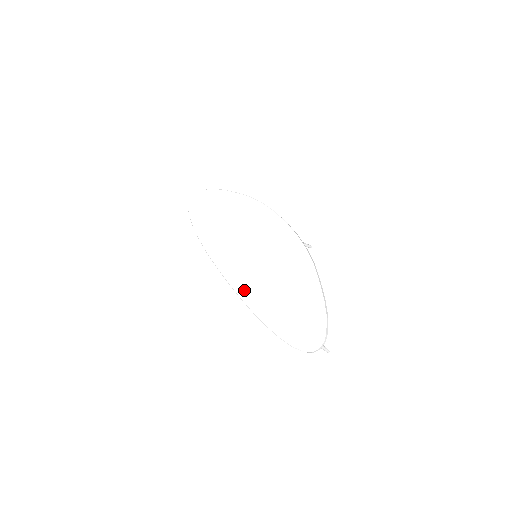
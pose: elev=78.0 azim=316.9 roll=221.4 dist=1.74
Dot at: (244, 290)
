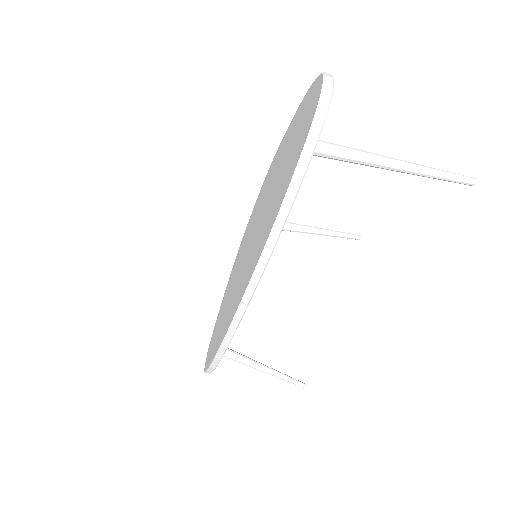
Dot at: (250, 270)
